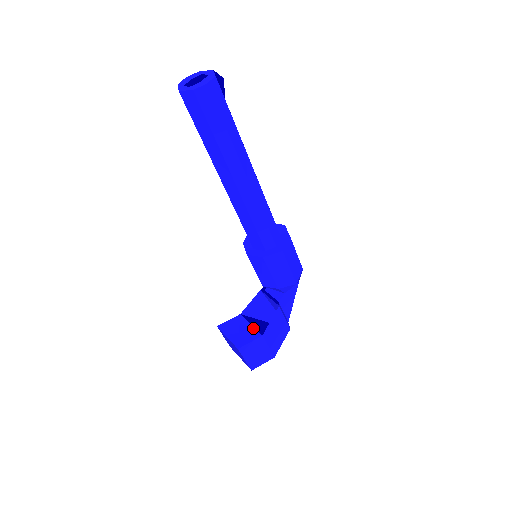
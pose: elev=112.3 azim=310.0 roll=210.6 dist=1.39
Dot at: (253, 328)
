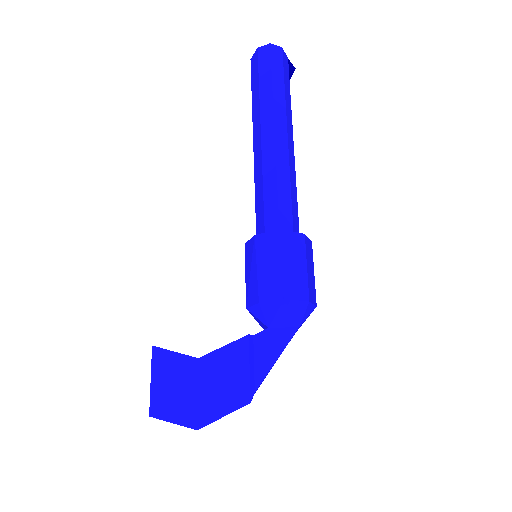
Dot at: occluded
